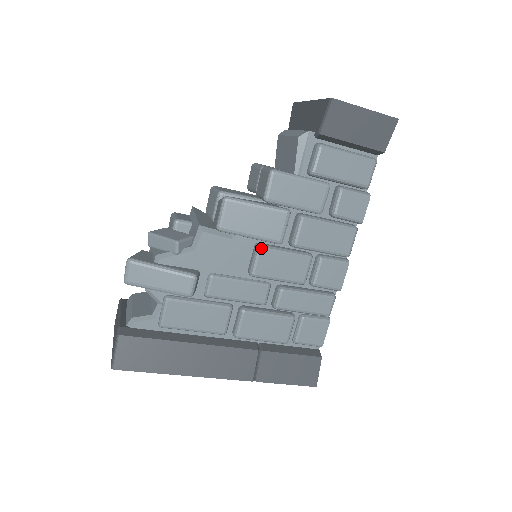
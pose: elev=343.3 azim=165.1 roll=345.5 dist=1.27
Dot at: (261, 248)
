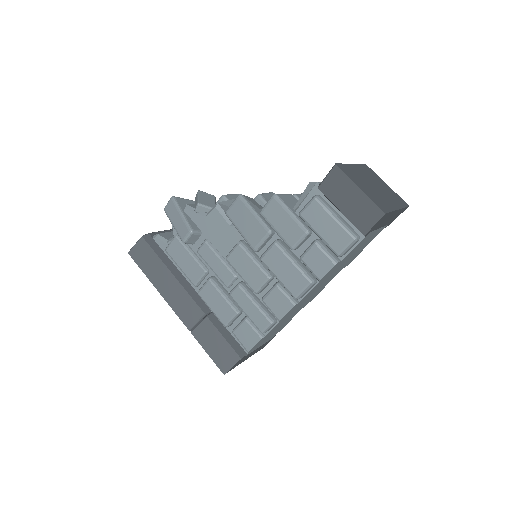
Dot at: (239, 244)
